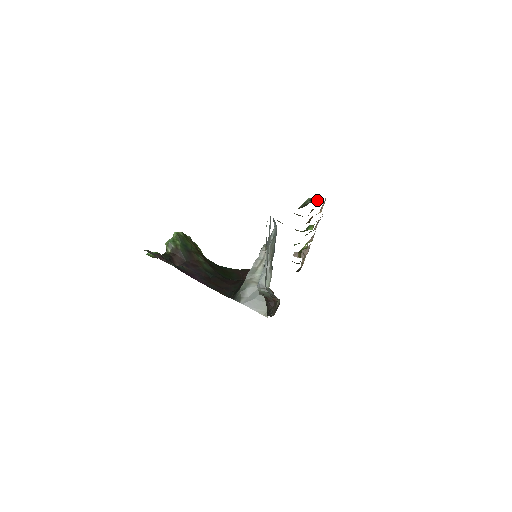
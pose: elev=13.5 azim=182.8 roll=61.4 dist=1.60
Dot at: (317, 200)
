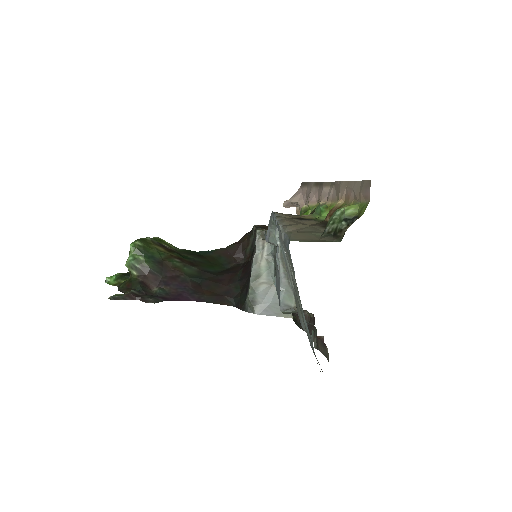
Dot at: (354, 216)
